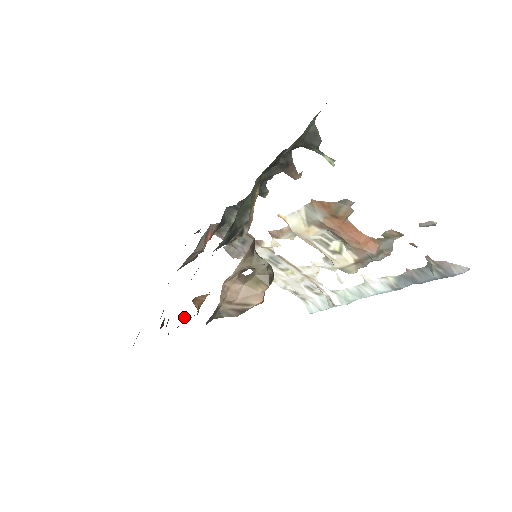
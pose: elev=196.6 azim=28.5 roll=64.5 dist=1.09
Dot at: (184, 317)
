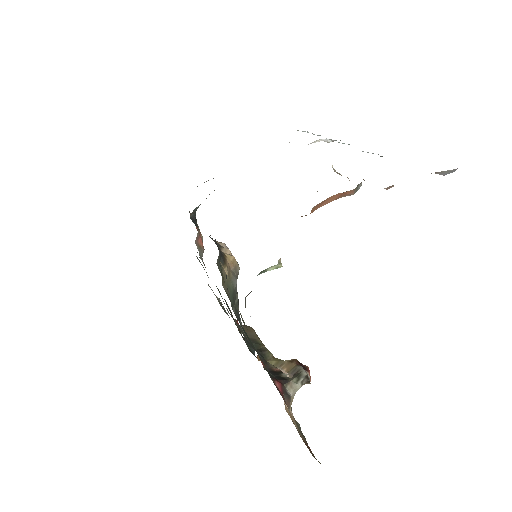
Dot at: occluded
